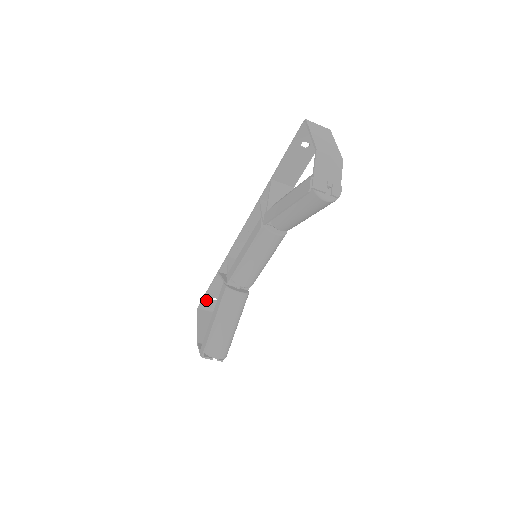
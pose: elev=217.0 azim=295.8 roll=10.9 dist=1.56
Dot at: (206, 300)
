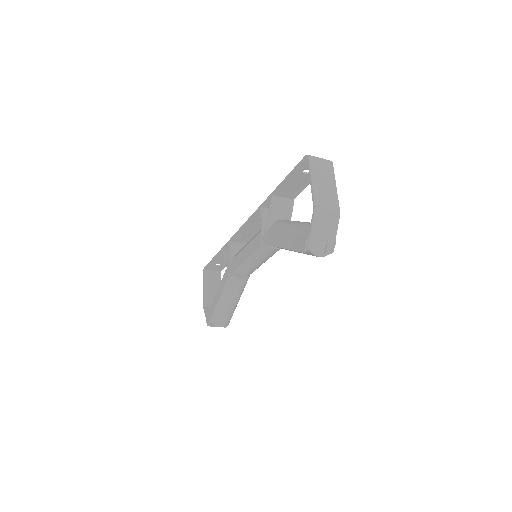
Dot at: (211, 265)
